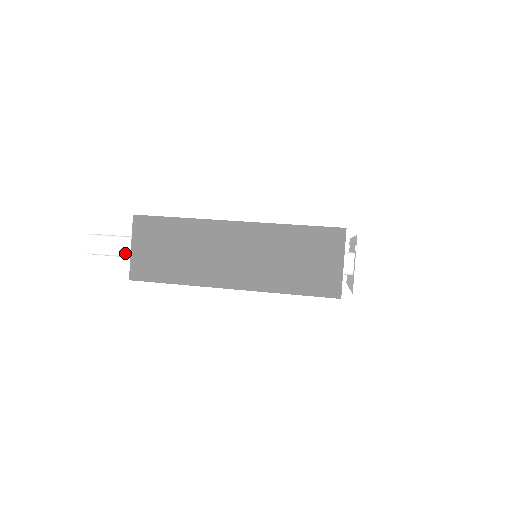
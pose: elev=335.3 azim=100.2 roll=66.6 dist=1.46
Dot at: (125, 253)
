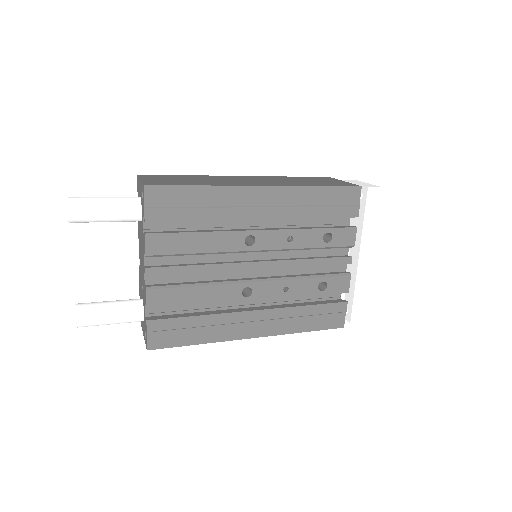
Dot at: (124, 201)
